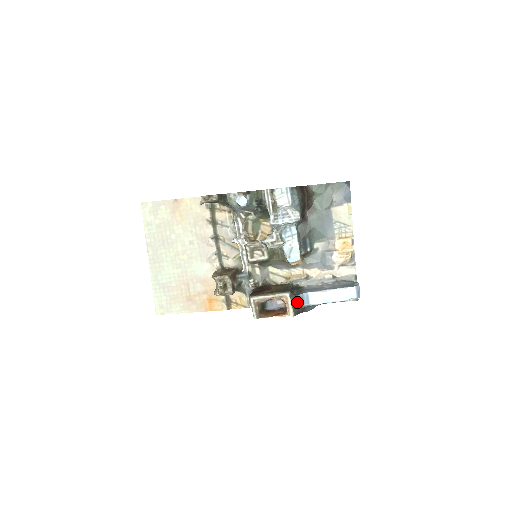
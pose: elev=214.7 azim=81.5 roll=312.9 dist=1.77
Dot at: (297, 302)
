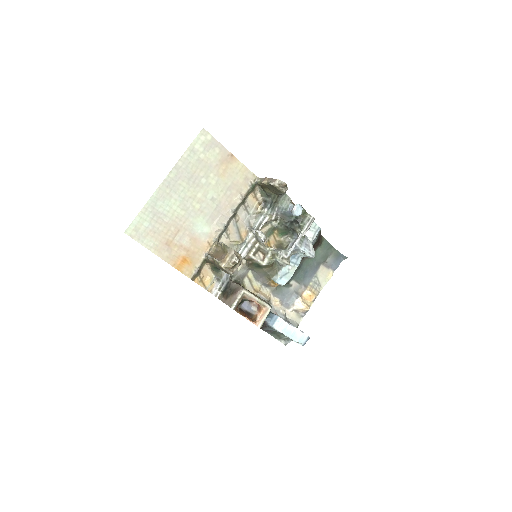
Dot at: occluded
